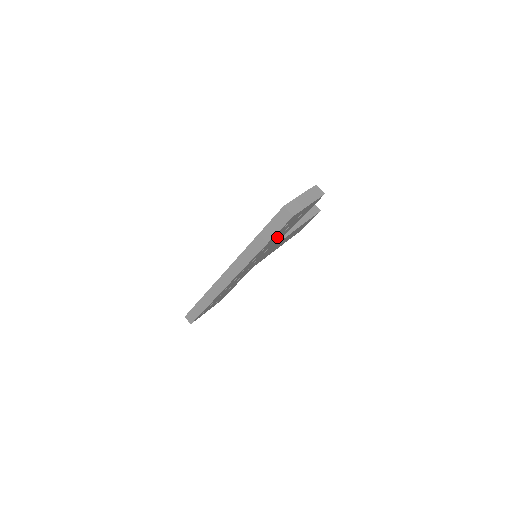
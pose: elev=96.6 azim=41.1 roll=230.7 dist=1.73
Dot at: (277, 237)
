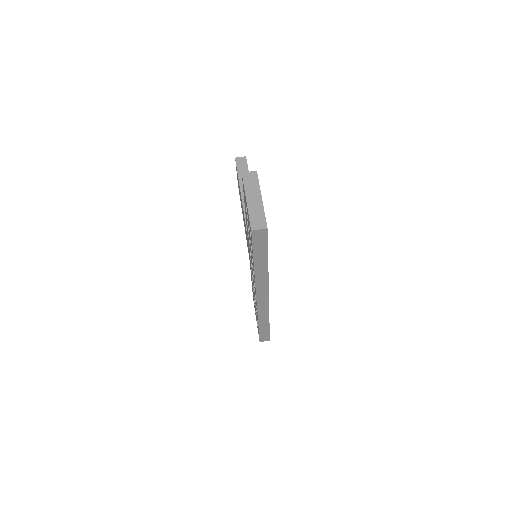
Dot at: occluded
